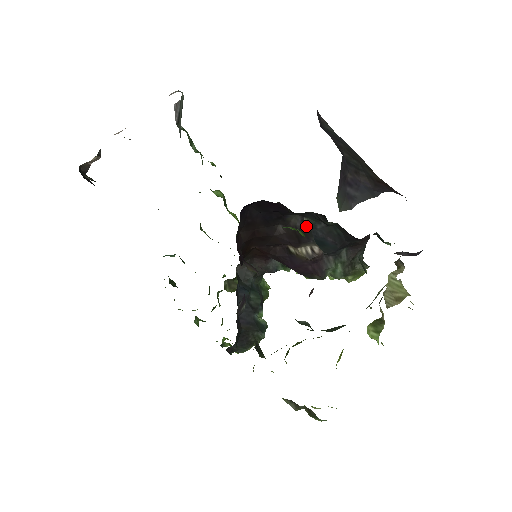
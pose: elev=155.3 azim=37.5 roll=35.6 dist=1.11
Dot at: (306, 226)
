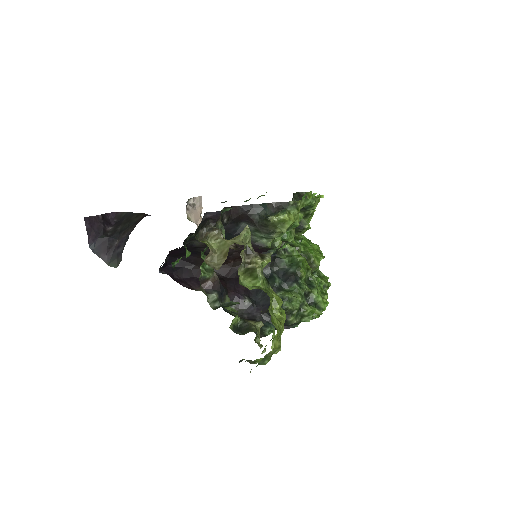
Dot at: occluded
